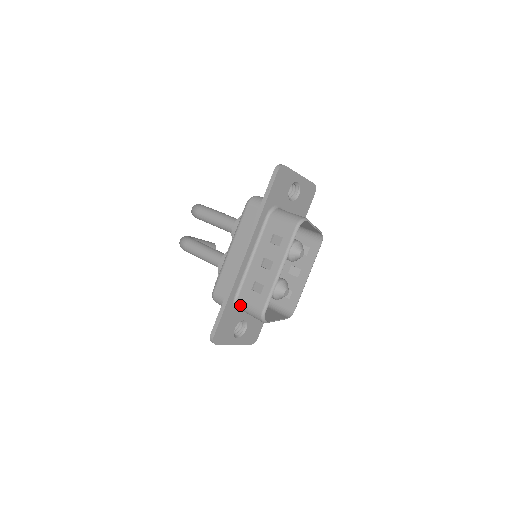
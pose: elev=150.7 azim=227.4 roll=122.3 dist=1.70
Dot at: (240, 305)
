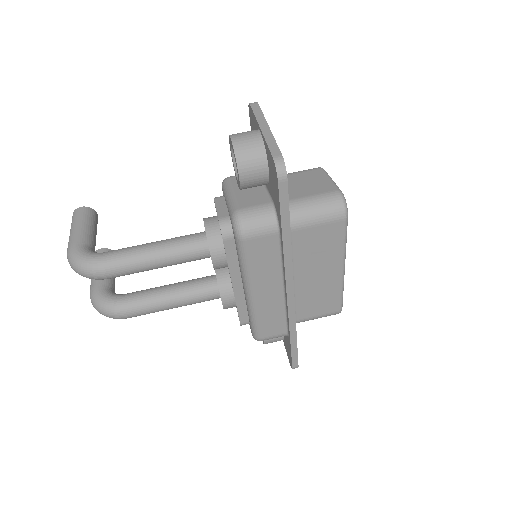
Dot at: occluded
